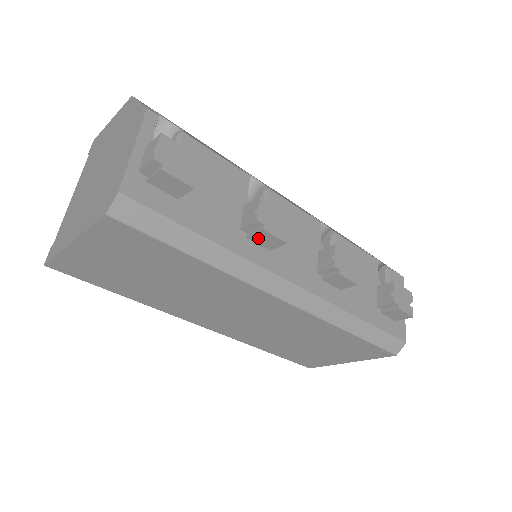
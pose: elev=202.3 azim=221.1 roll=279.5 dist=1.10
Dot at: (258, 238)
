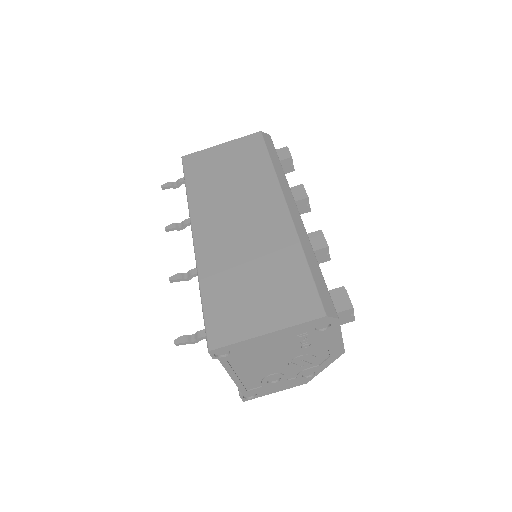
Dot at: (295, 191)
